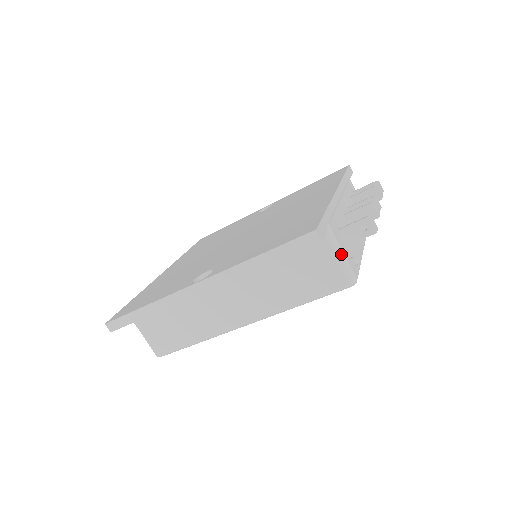
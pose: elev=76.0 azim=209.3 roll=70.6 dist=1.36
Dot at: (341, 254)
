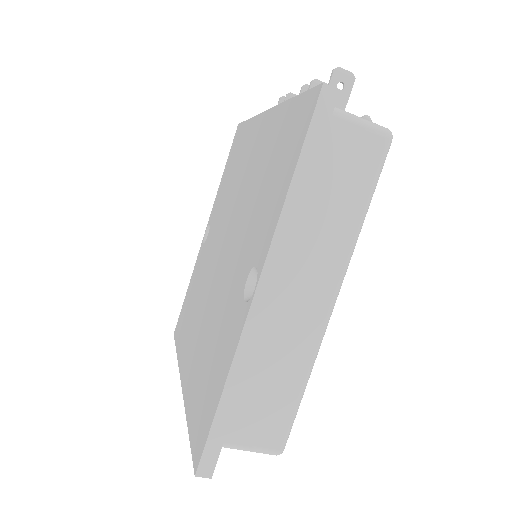
Dot at: (354, 116)
